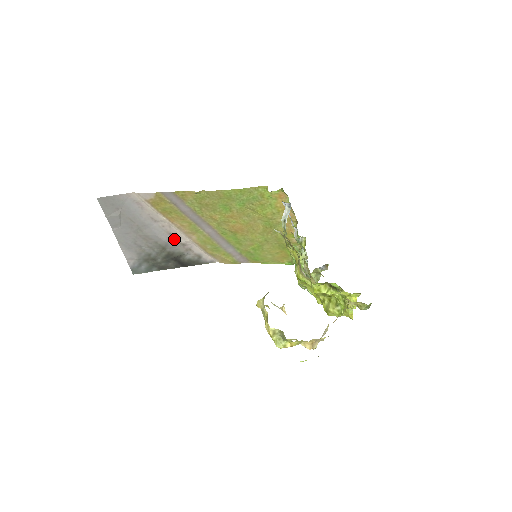
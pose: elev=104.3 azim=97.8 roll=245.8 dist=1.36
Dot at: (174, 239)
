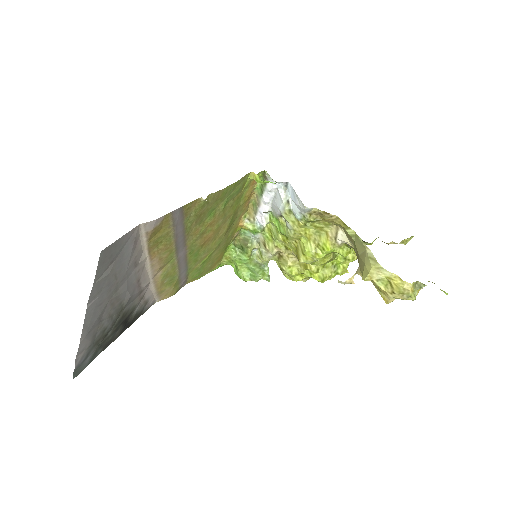
Dot at: (138, 288)
